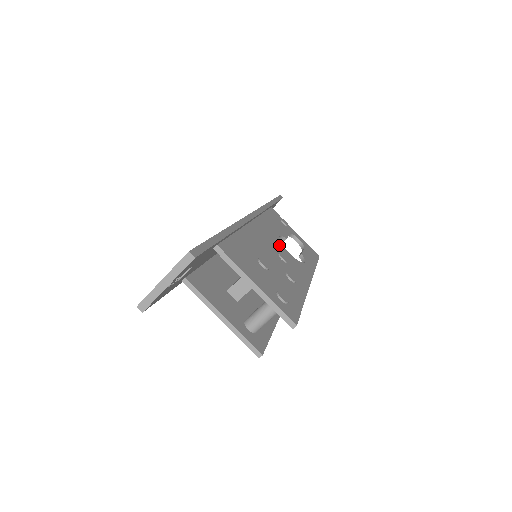
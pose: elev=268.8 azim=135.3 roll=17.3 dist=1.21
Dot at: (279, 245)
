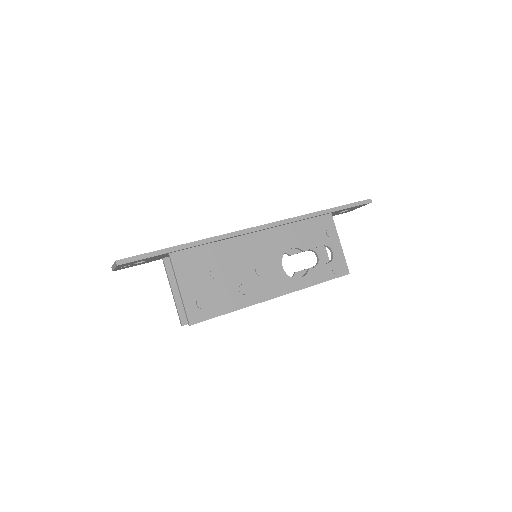
Dot at: (275, 257)
